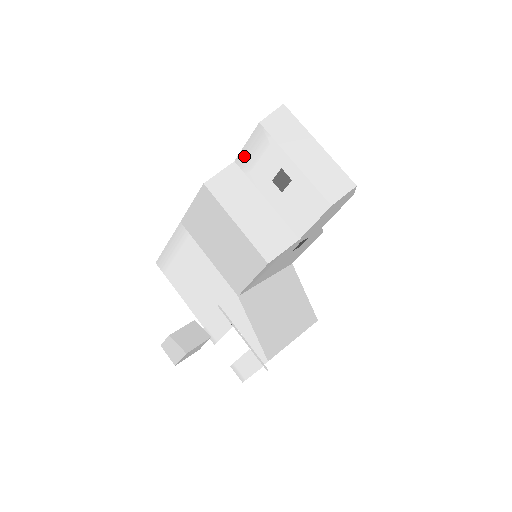
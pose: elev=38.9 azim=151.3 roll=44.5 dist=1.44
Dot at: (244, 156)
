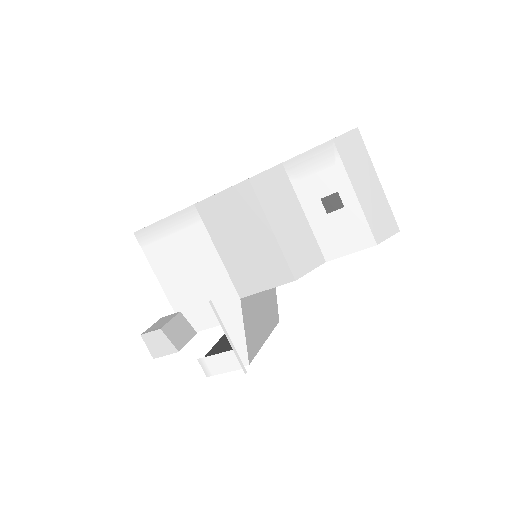
Dot at: (297, 163)
